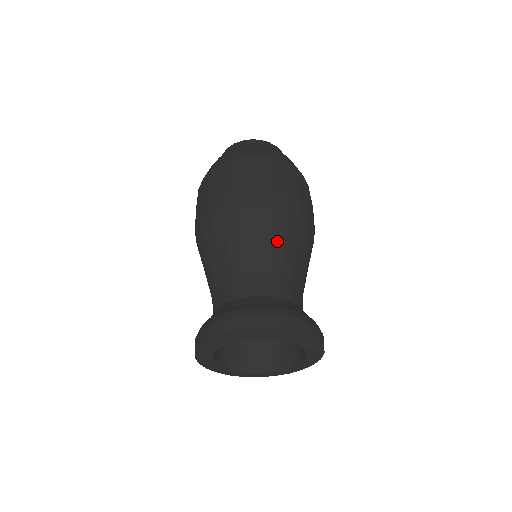
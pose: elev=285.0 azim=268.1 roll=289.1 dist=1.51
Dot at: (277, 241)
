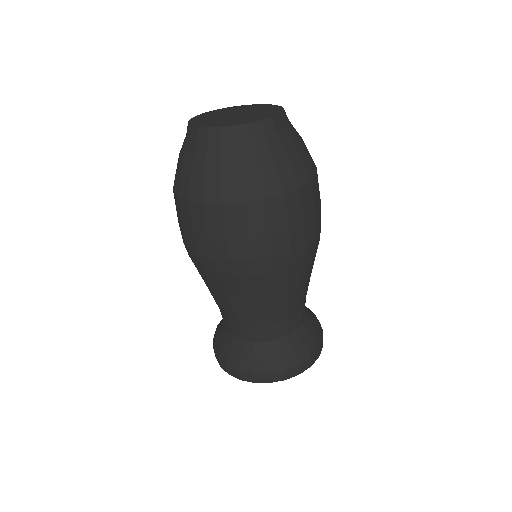
Dot at: (281, 296)
